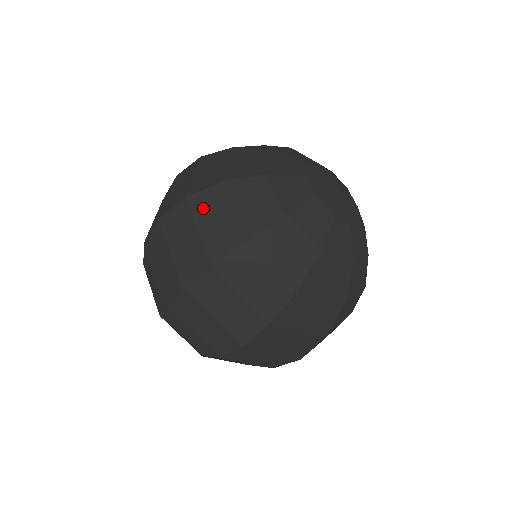
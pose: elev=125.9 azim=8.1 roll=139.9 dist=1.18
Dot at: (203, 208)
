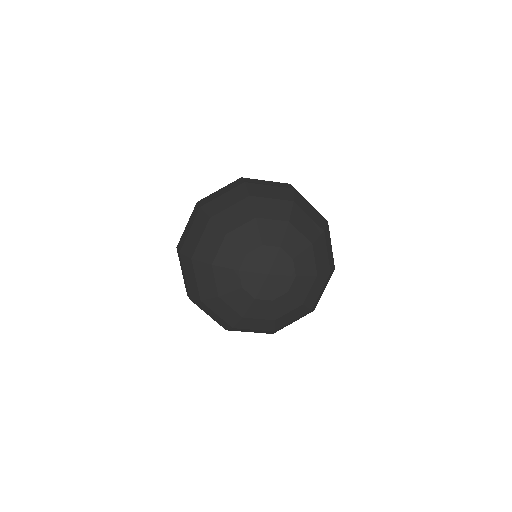
Dot at: (202, 308)
